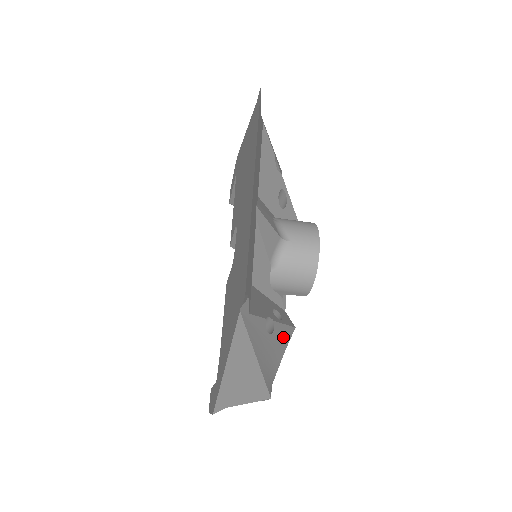
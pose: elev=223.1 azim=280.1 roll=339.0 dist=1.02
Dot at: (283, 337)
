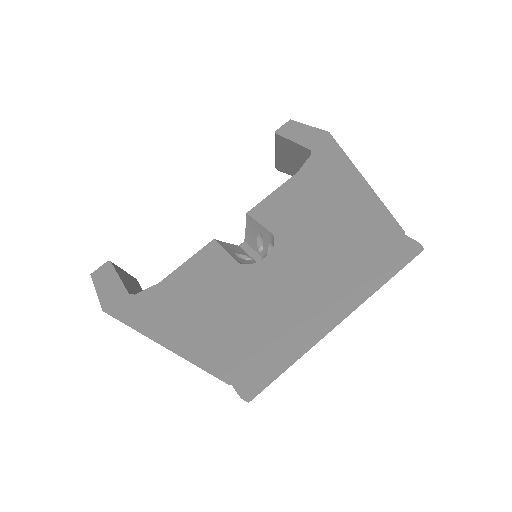
Dot at: occluded
